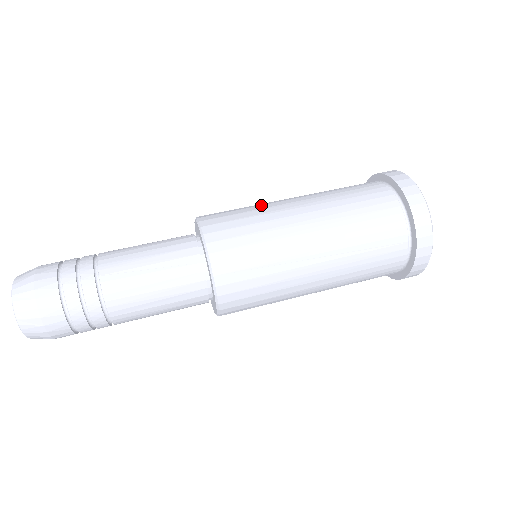
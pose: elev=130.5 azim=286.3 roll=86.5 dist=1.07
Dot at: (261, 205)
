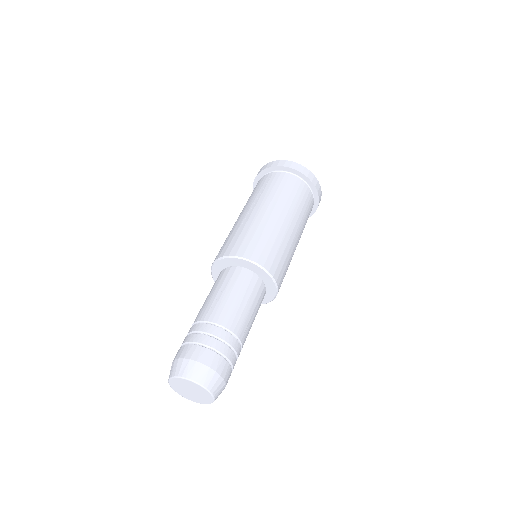
Dot at: (272, 231)
